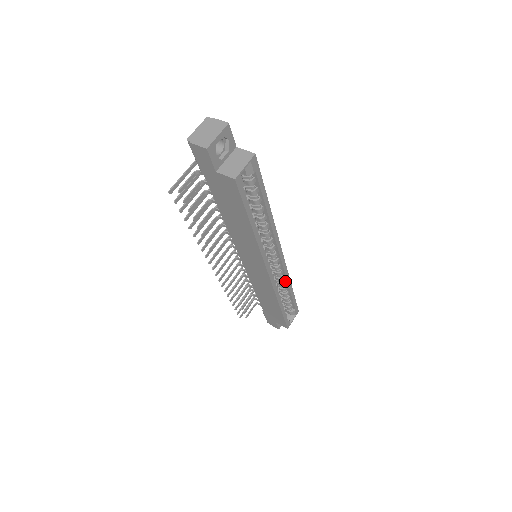
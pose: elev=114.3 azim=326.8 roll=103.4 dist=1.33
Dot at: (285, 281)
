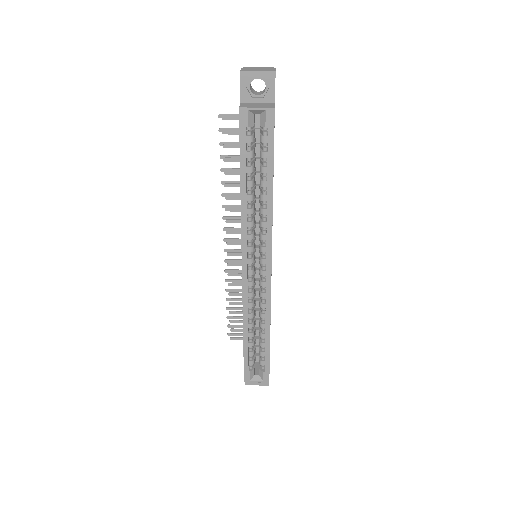
Dot at: (265, 314)
